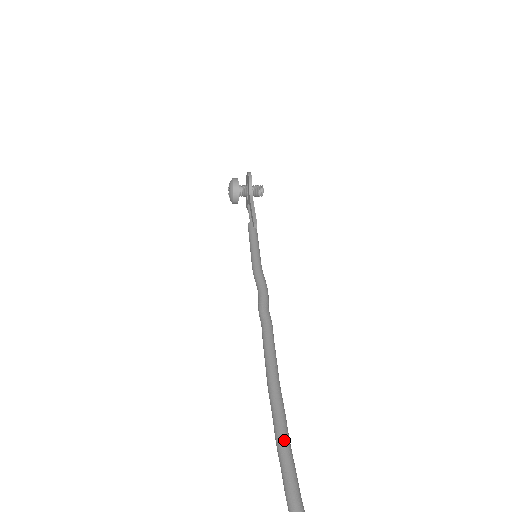
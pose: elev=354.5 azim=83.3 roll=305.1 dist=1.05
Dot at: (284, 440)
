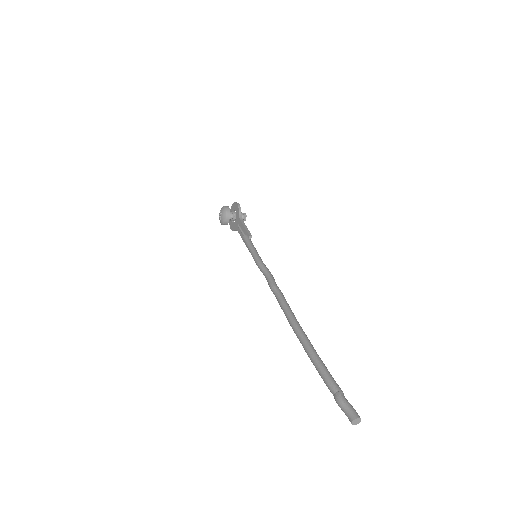
Dot at: (315, 352)
